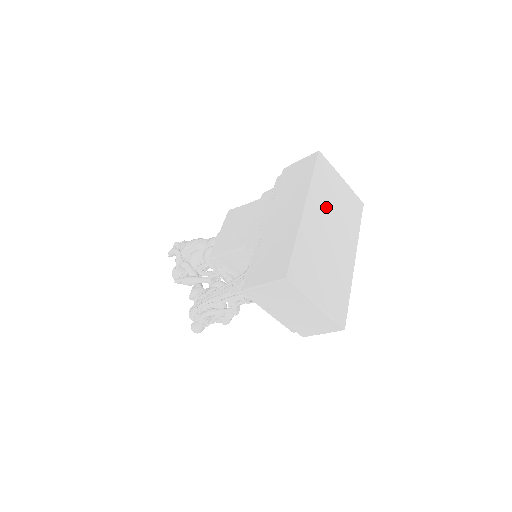
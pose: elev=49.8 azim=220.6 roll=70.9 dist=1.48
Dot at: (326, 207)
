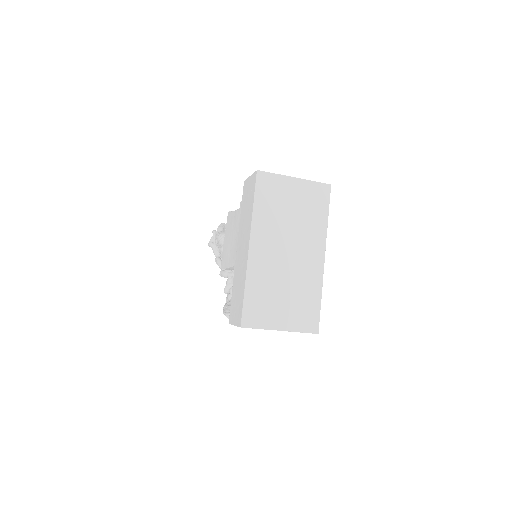
Dot at: (277, 228)
